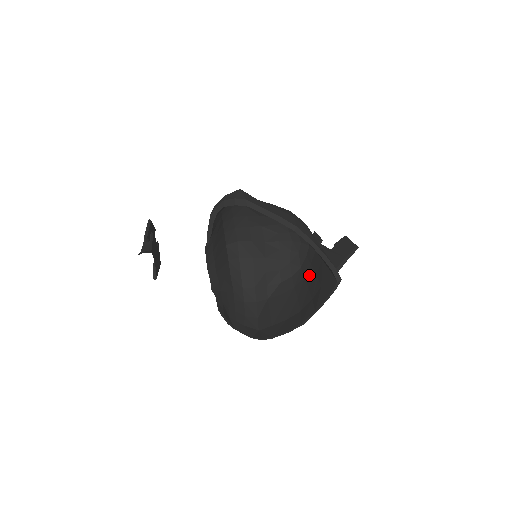
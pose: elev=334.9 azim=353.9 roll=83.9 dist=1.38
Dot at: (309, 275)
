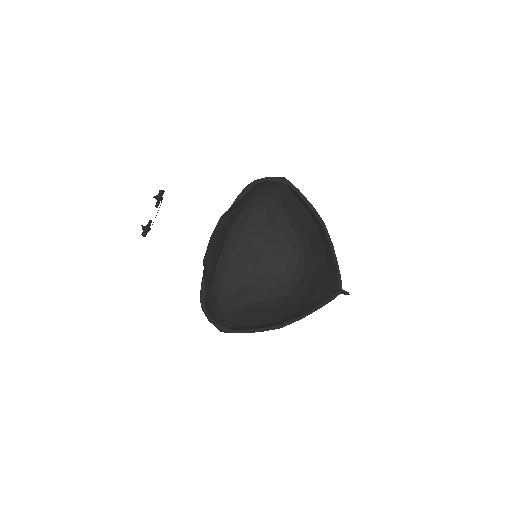
Dot at: (296, 298)
